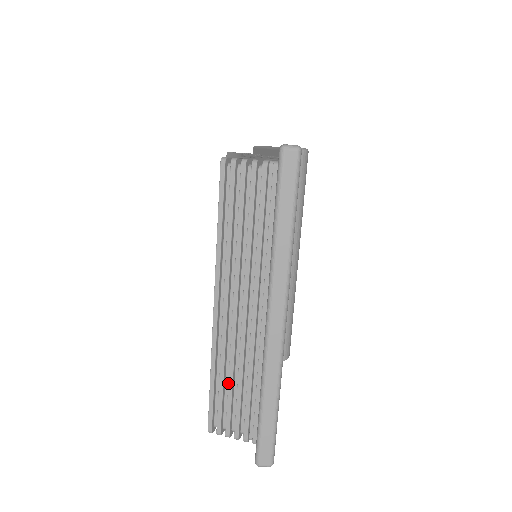
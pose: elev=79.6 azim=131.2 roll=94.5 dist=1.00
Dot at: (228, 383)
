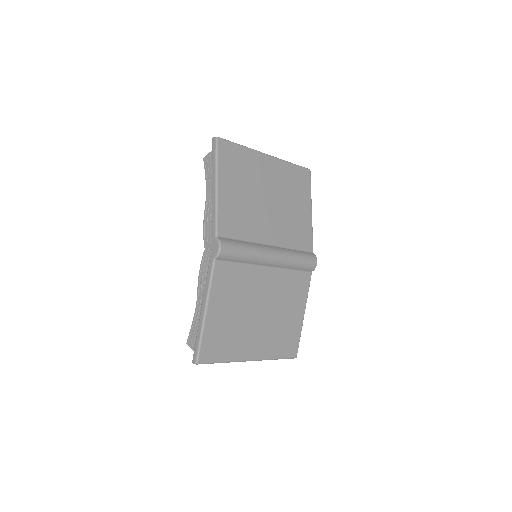
Dot at: occluded
